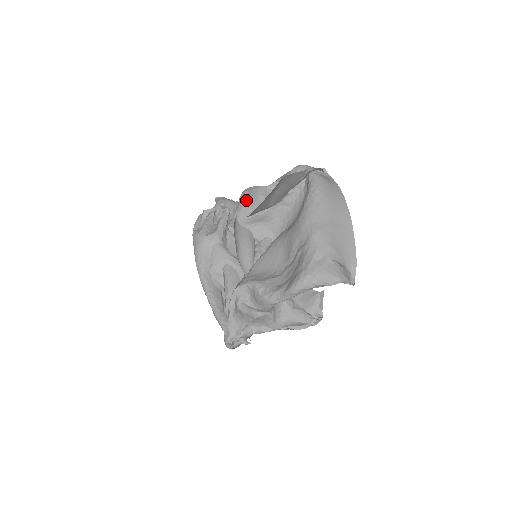
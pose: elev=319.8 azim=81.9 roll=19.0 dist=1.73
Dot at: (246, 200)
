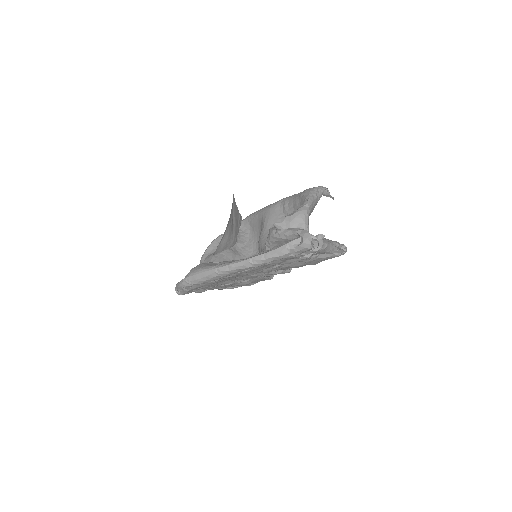
Dot at: (210, 254)
